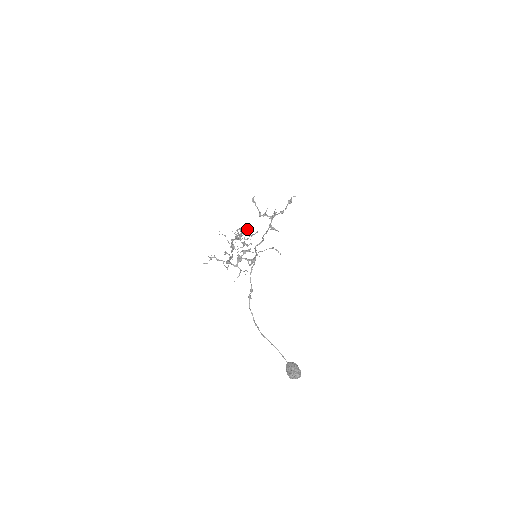
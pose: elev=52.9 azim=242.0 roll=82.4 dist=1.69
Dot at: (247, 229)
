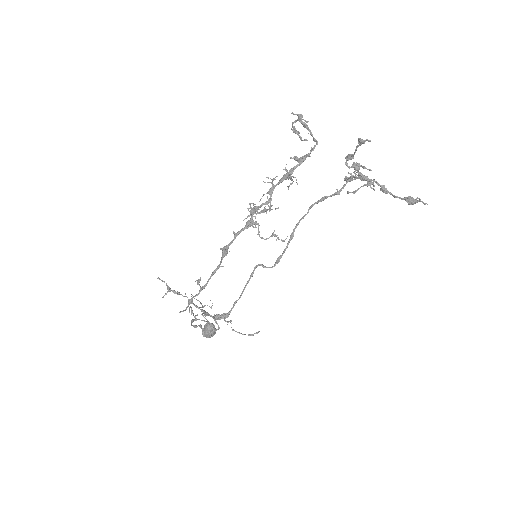
Dot at: occluded
